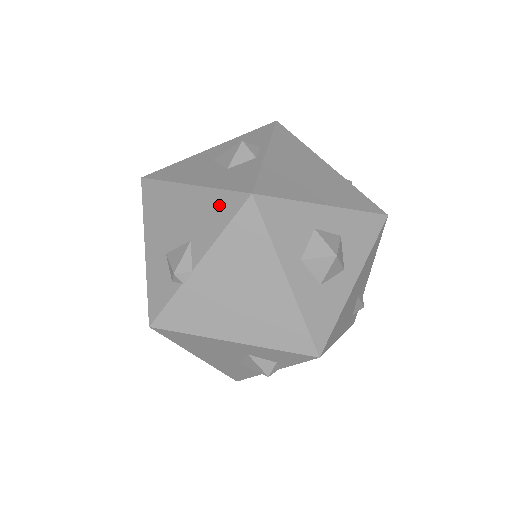
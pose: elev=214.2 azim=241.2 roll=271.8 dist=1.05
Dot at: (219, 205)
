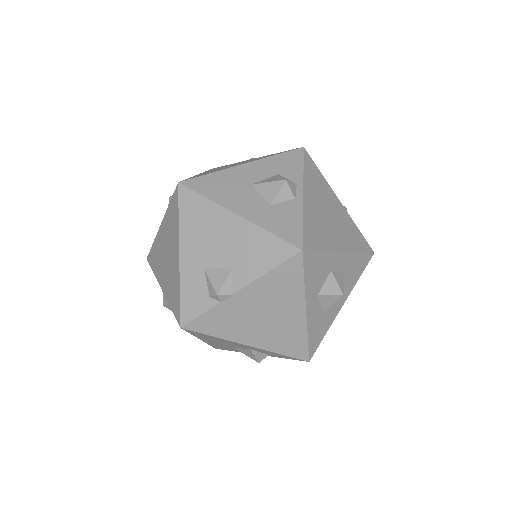
Dot at: (268, 247)
